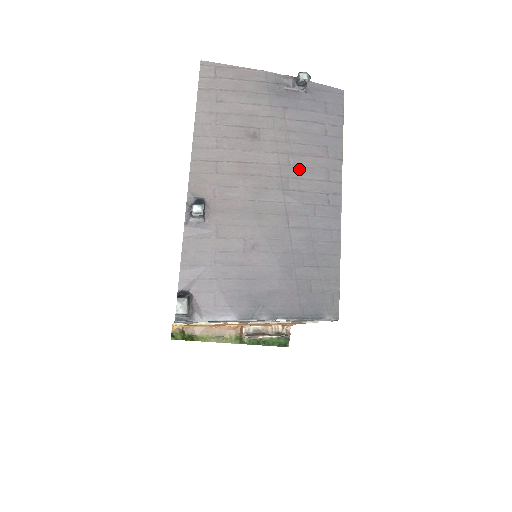
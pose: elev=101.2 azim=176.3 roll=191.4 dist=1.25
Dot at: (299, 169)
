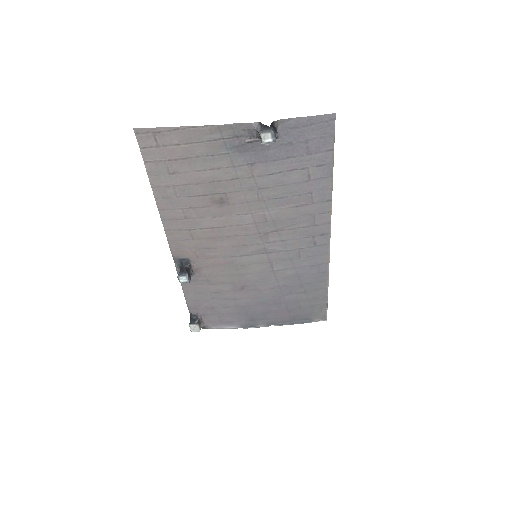
Dot at: (278, 223)
